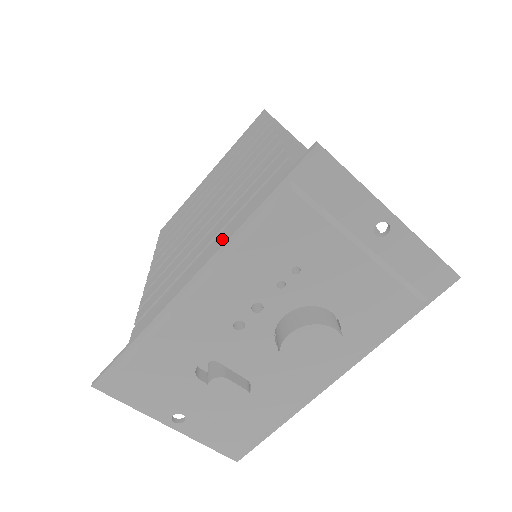
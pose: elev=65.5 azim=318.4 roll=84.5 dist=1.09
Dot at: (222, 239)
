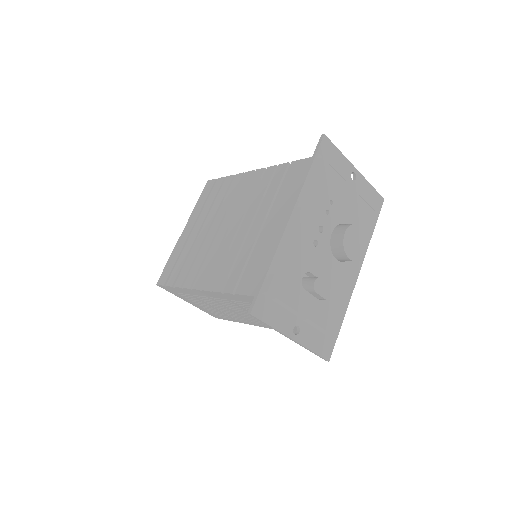
Dot at: (279, 208)
